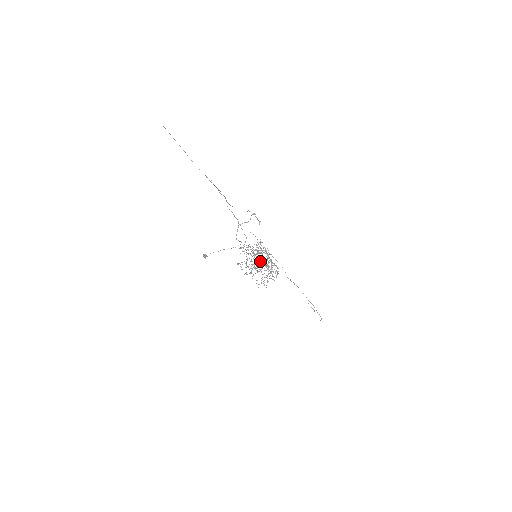
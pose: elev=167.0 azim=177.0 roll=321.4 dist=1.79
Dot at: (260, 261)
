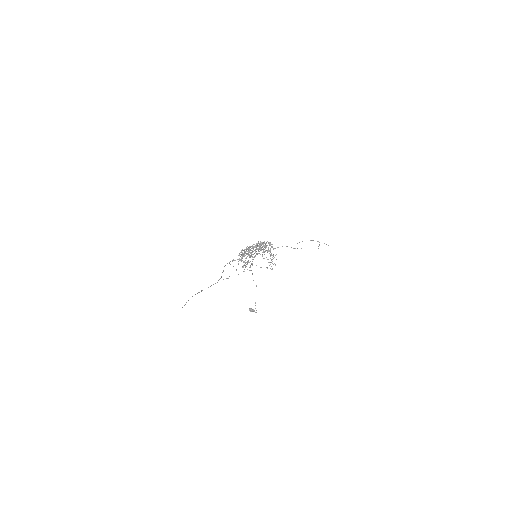
Dot at: occluded
